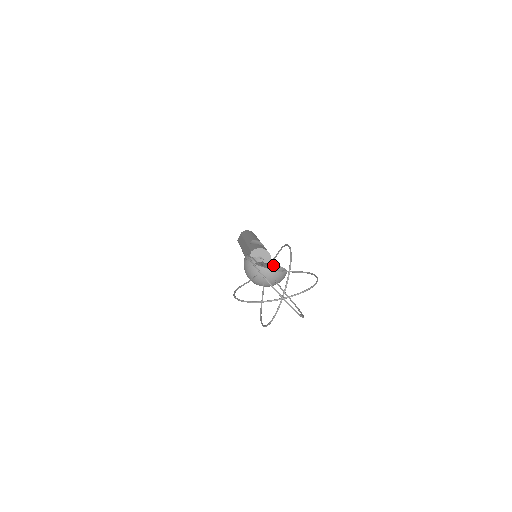
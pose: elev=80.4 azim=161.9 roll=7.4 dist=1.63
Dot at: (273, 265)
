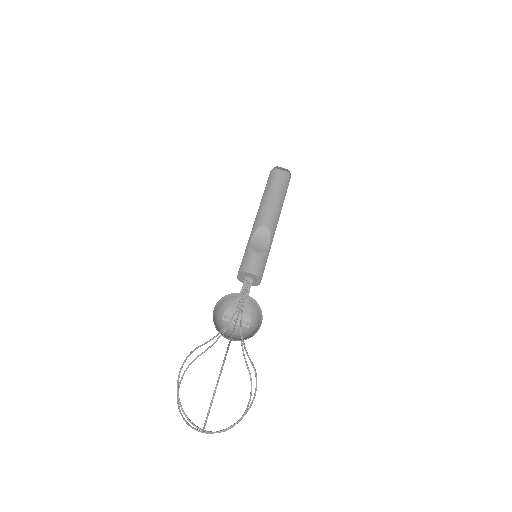
Dot at: (254, 302)
